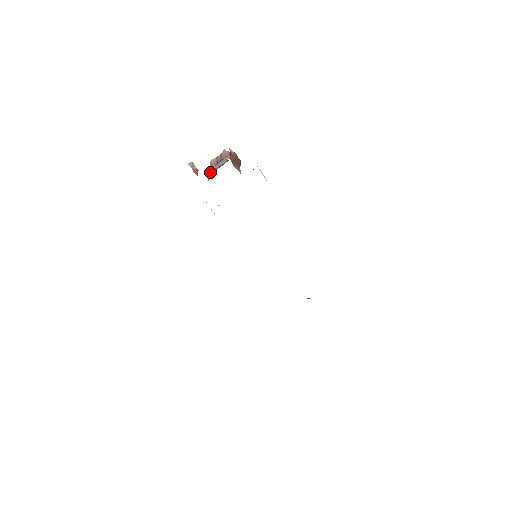
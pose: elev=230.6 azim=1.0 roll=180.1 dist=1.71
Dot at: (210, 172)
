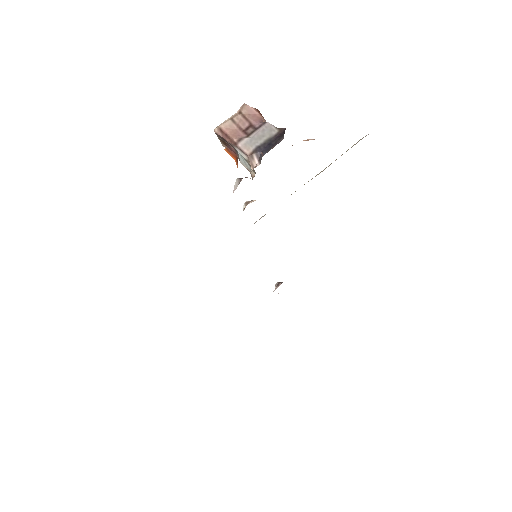
Dot at: (248, 151)
